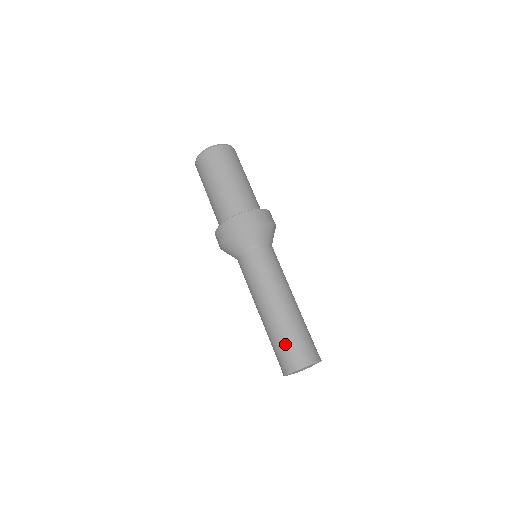
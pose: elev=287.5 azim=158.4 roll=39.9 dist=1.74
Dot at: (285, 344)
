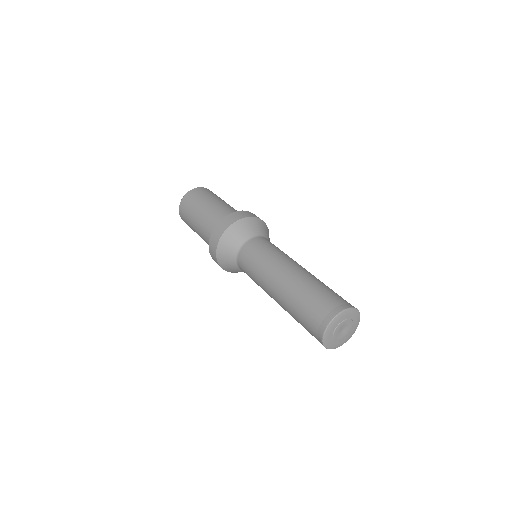
Dot at: (304, 311)
